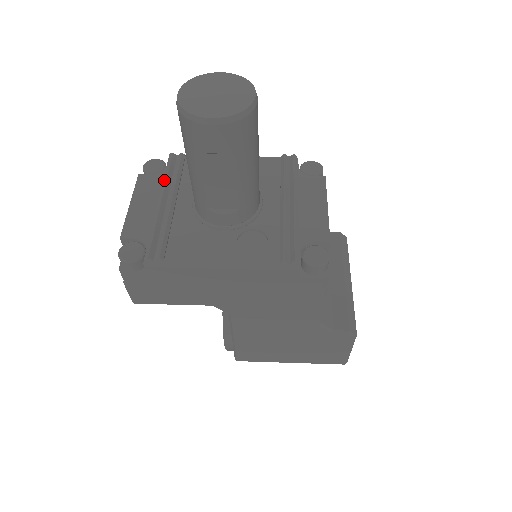
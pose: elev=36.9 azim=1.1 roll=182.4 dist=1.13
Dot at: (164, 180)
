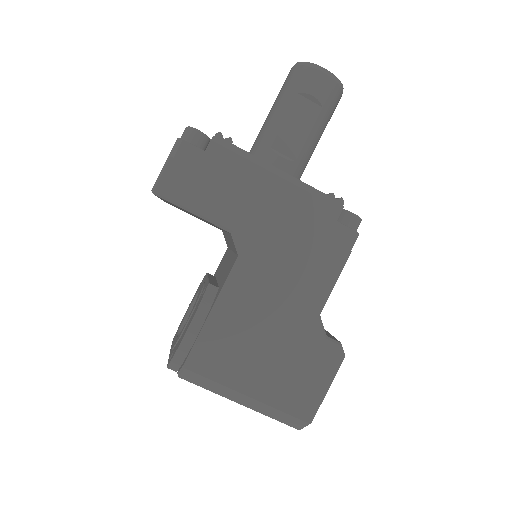
Dot at: occluded
